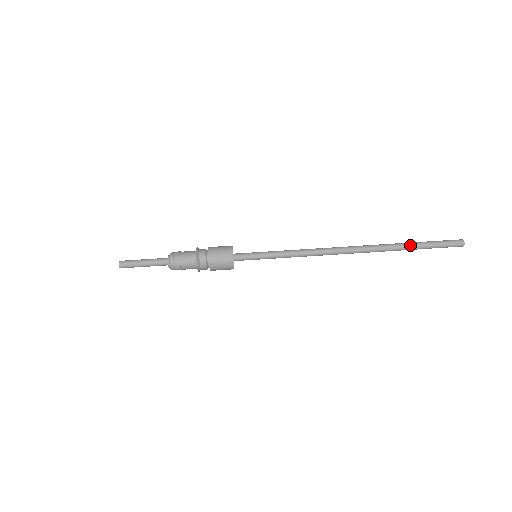
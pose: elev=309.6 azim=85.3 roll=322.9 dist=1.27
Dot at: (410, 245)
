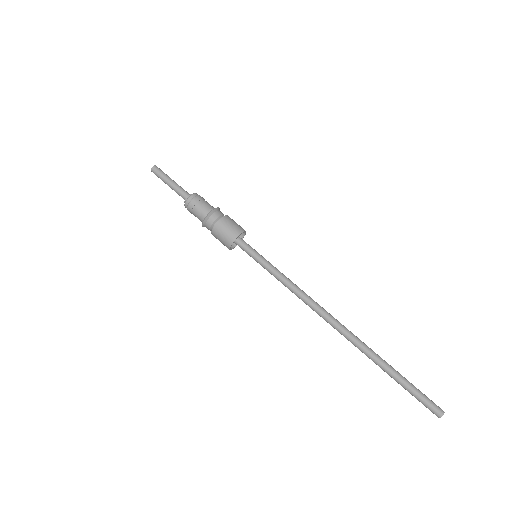
Dot at: (390, 369)
